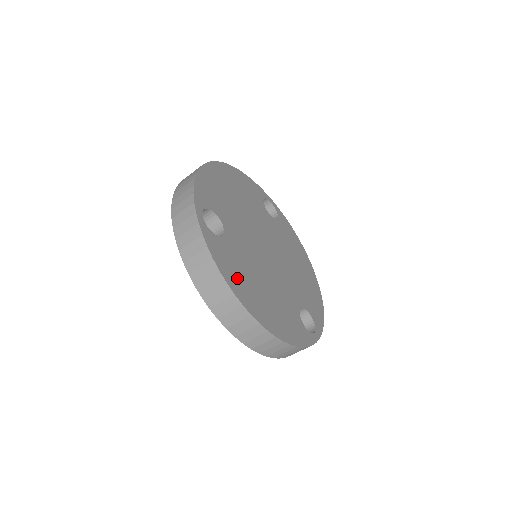
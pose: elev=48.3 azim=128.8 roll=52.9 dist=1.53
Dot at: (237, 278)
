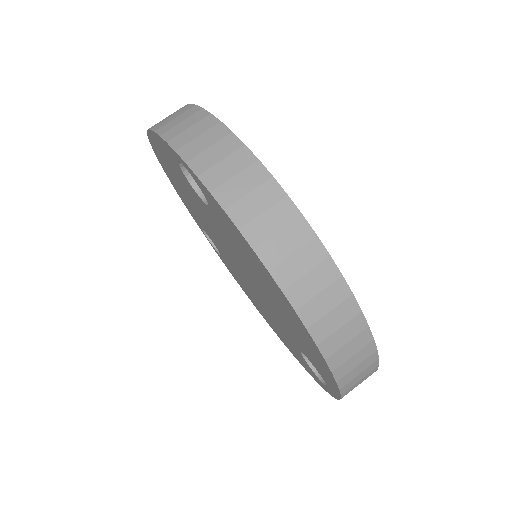
Dot at: occluded
